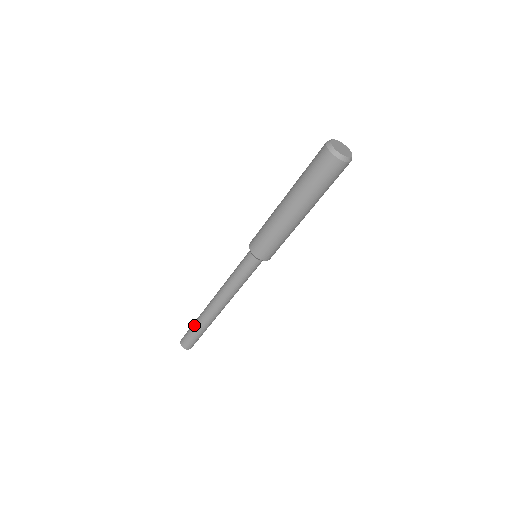
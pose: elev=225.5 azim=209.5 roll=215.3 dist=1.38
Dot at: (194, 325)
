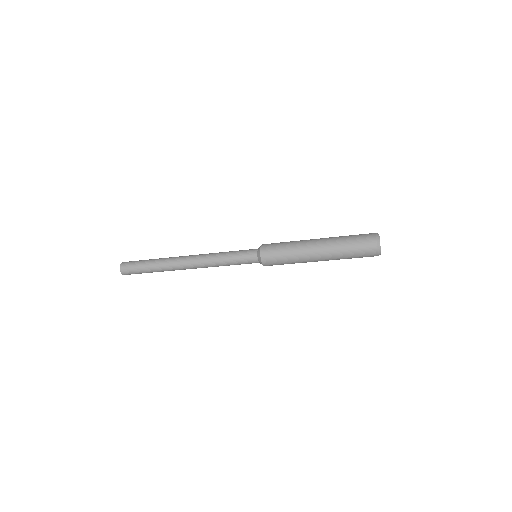
Dot at: (151, 261)
